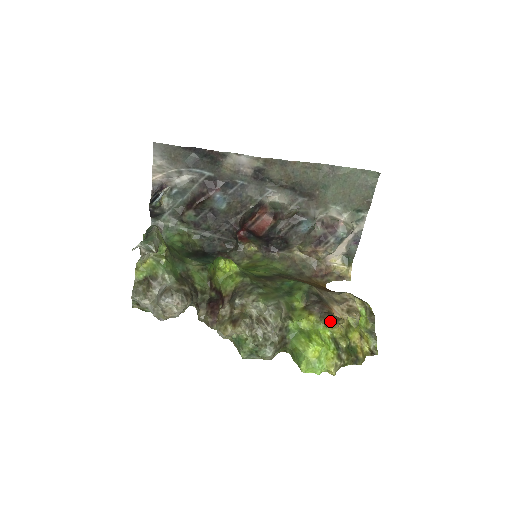
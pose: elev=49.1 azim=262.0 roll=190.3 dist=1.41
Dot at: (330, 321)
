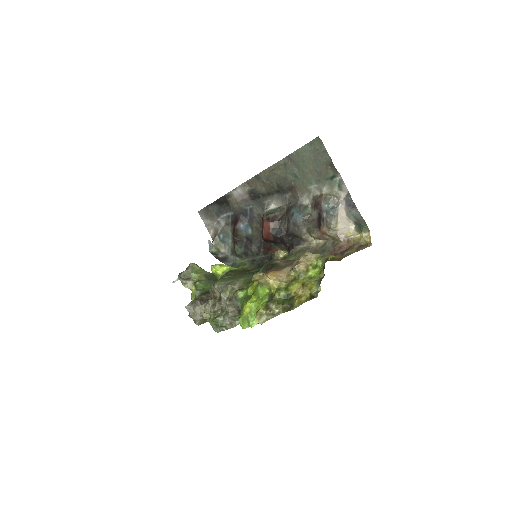
Dot at: (256, 279)
